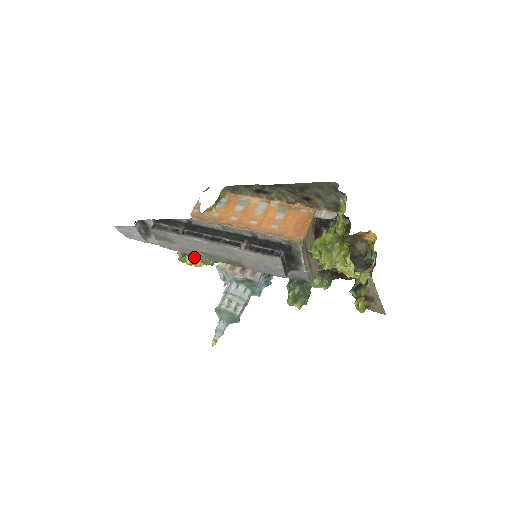
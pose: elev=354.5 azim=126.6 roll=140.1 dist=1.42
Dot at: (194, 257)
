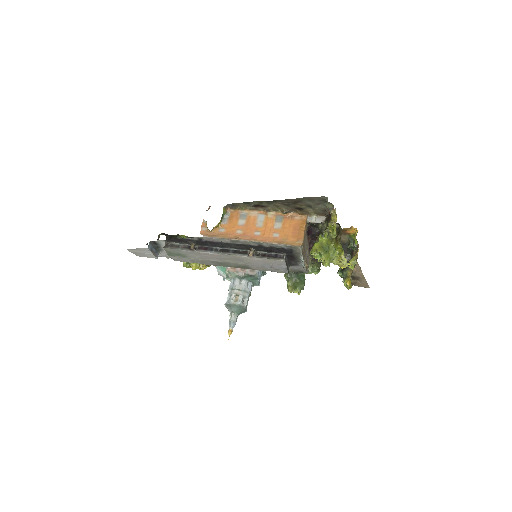
Dot at: (200, 264)
